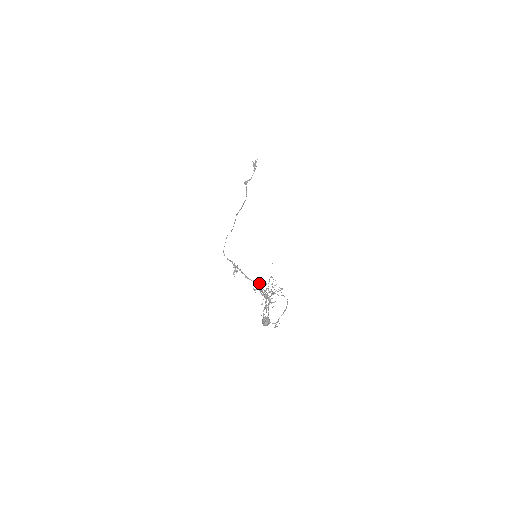
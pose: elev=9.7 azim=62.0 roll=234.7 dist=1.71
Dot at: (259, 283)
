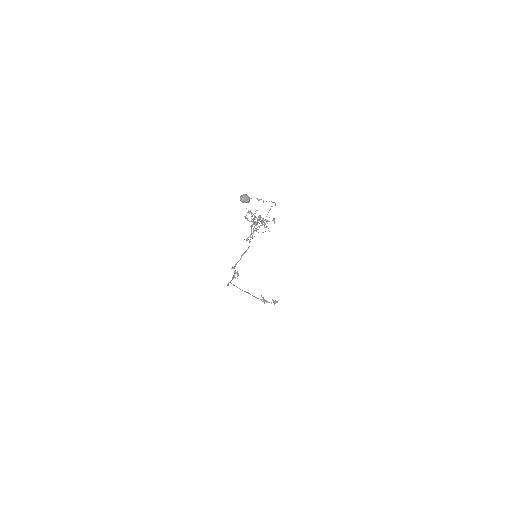
Dot at: (251, 237)
